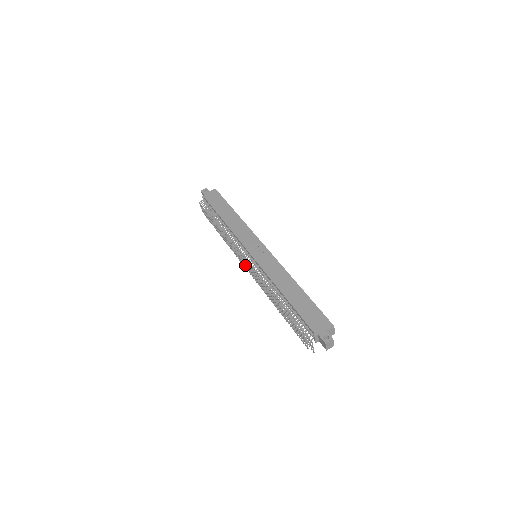
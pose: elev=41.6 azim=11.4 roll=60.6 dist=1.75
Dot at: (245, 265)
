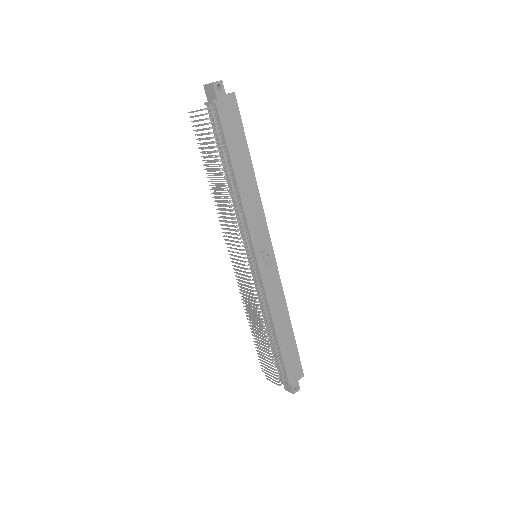
Dot at: (237, 260)
